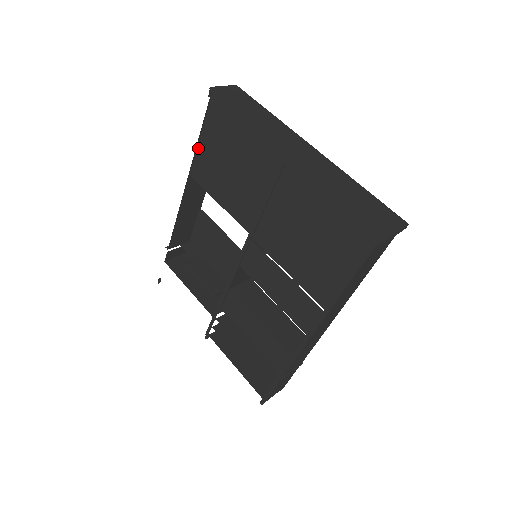
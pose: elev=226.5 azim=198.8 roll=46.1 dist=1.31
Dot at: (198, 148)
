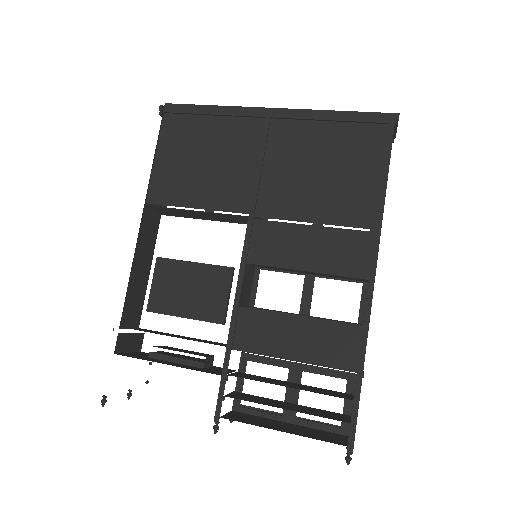
Dot at: (154, 166)
